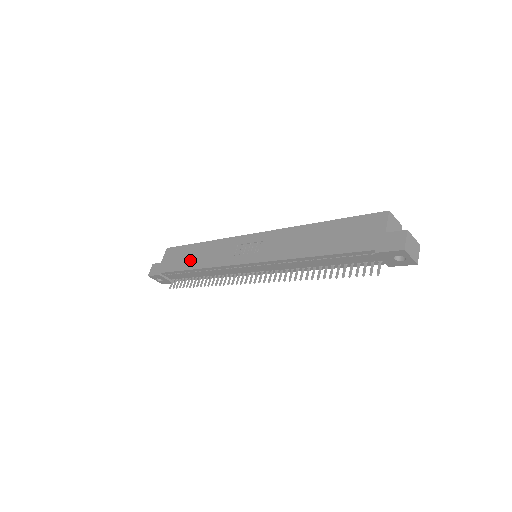
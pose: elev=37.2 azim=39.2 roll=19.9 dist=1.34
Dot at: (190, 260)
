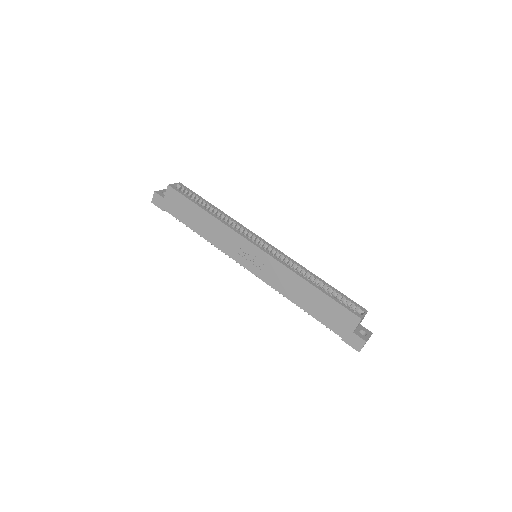
Dot at: (195, 223)
